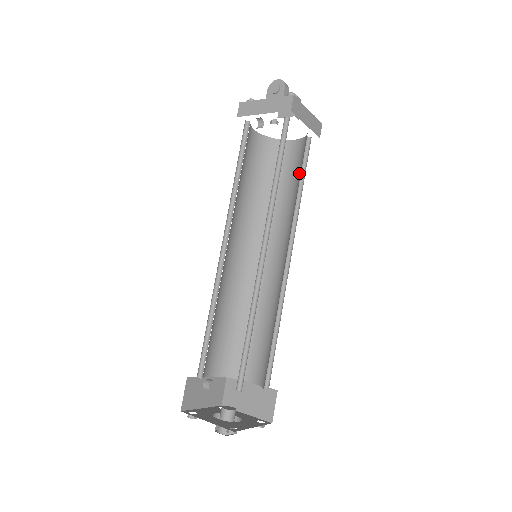
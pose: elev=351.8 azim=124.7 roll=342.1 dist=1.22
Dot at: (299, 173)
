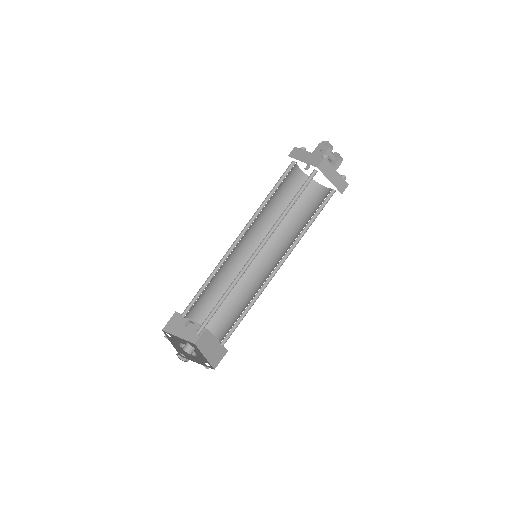
Dot at: occluded
